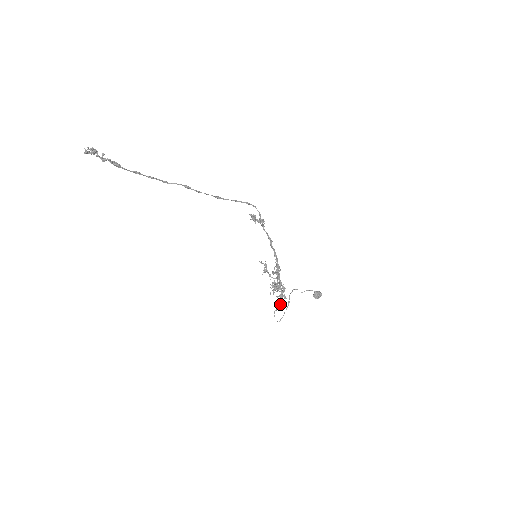
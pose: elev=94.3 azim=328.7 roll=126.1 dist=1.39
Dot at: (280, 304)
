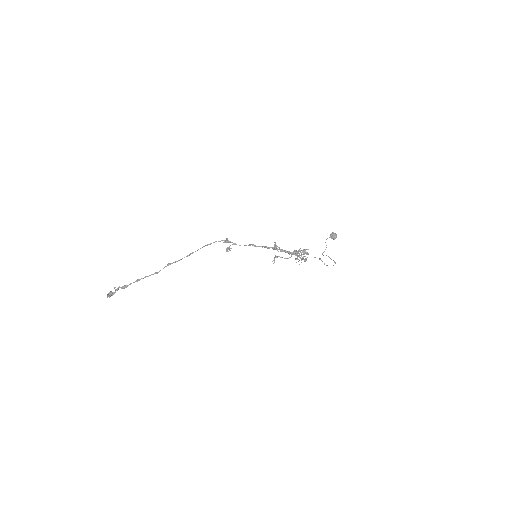
Dot at: (322, 261)
